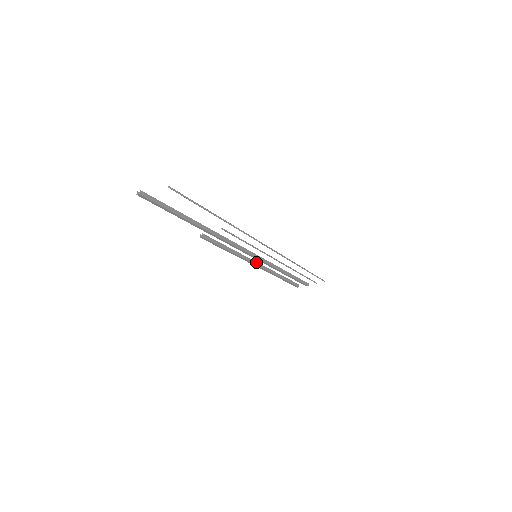
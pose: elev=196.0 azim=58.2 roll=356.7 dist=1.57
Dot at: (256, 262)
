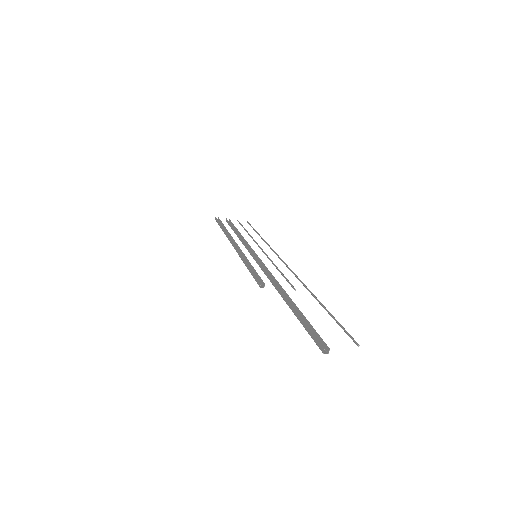
Dot at: occluded
